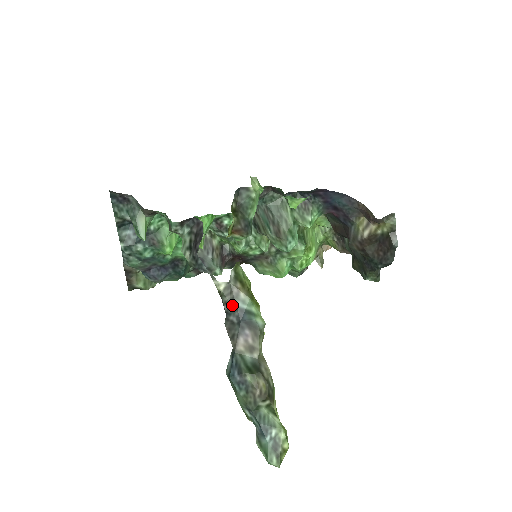
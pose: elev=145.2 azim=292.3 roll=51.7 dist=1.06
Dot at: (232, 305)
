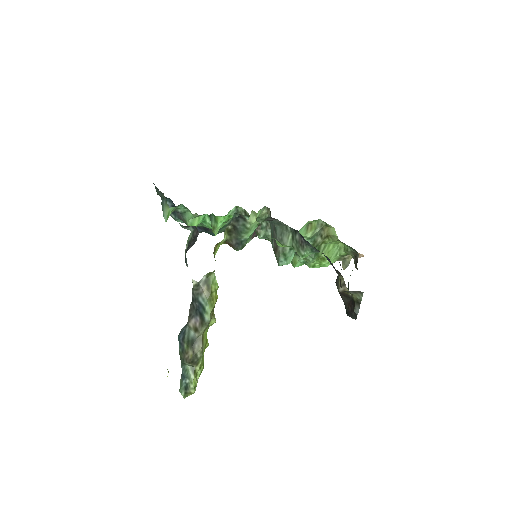
Dot at: (196, 297)
